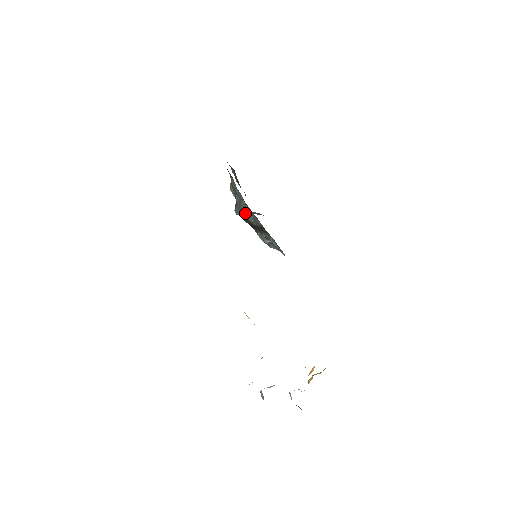
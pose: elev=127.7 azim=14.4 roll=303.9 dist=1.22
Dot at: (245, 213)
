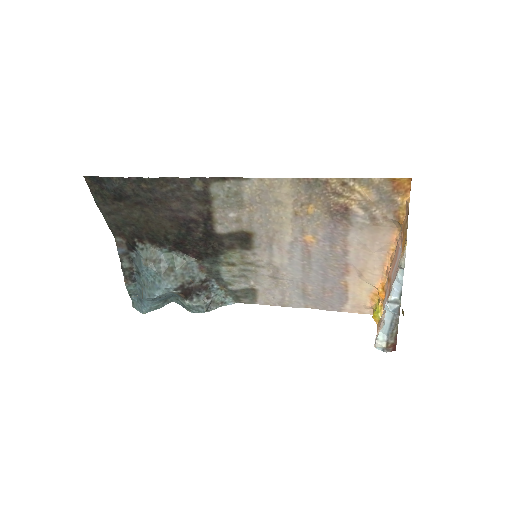
Dot at: (182, 273)
